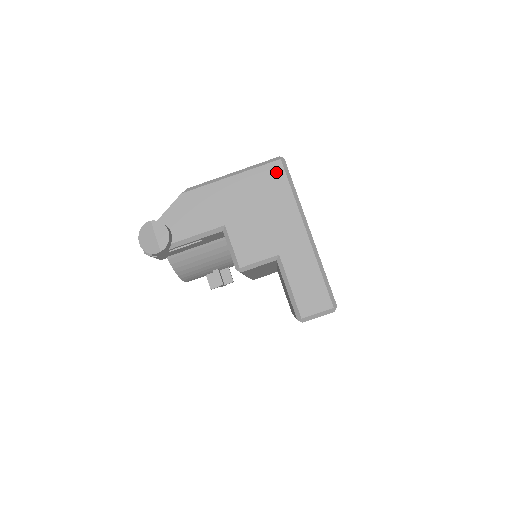
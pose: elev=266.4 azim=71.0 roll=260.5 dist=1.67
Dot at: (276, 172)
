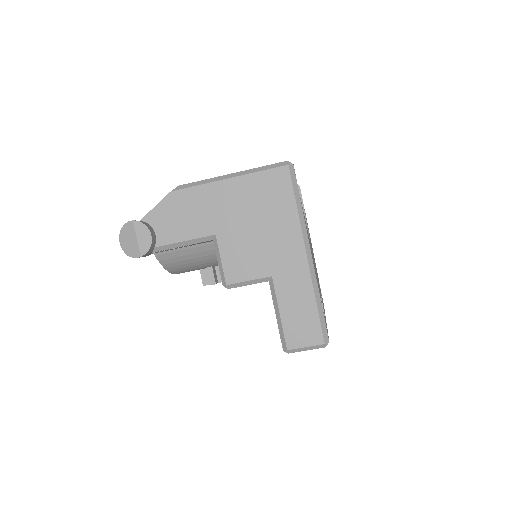
Dot at: (281, 180)
